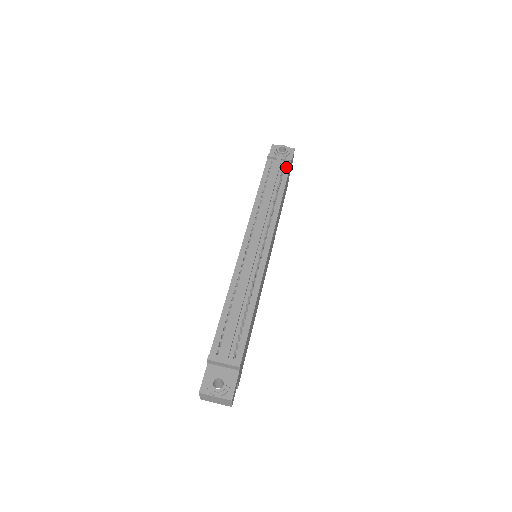
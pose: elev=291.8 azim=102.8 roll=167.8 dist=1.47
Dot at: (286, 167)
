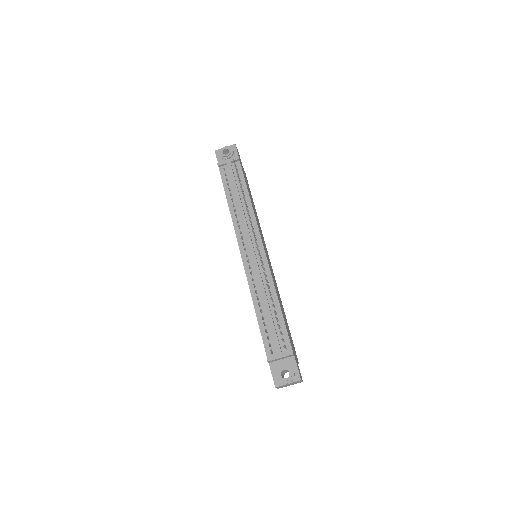
Dot at: (238, 167)
